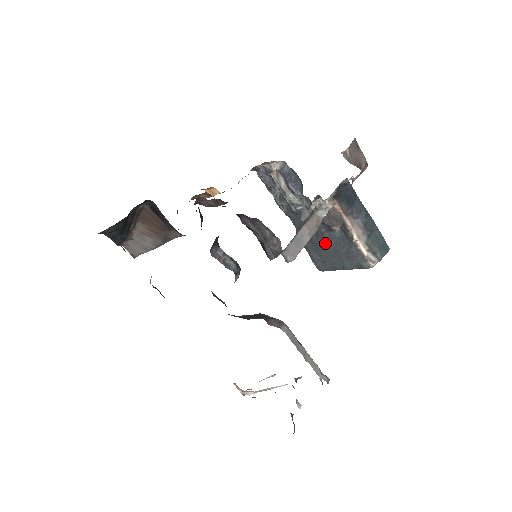
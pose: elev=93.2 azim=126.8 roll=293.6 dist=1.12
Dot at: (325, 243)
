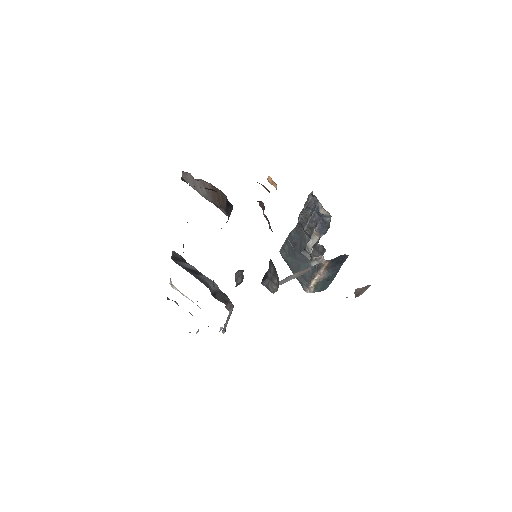
Dot at: (299, 256)
